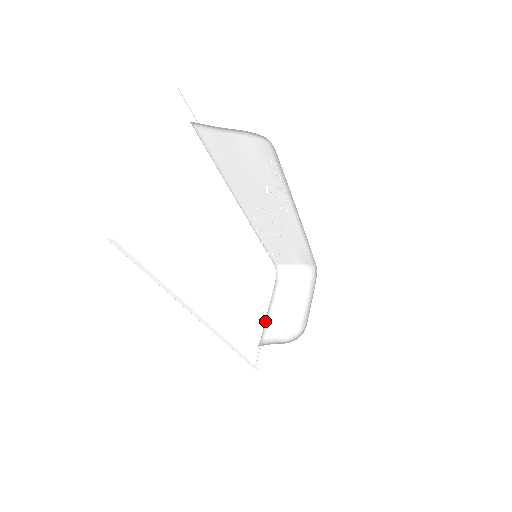
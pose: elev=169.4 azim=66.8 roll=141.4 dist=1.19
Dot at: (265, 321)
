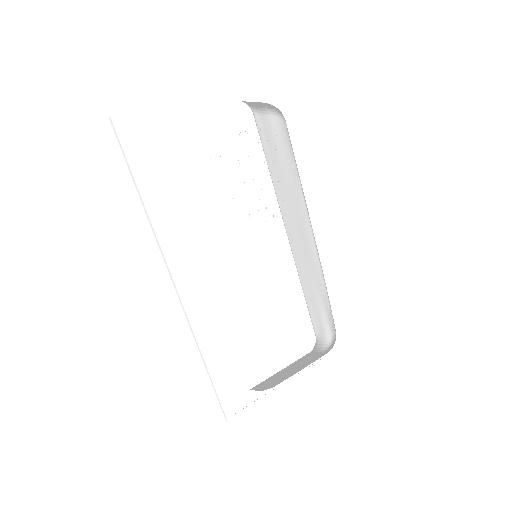
Dot at: occluded
